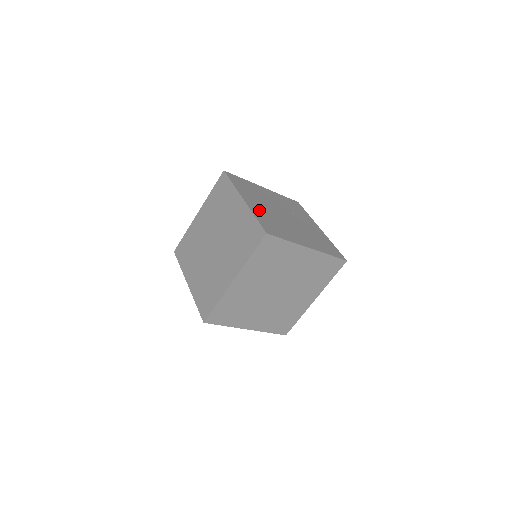
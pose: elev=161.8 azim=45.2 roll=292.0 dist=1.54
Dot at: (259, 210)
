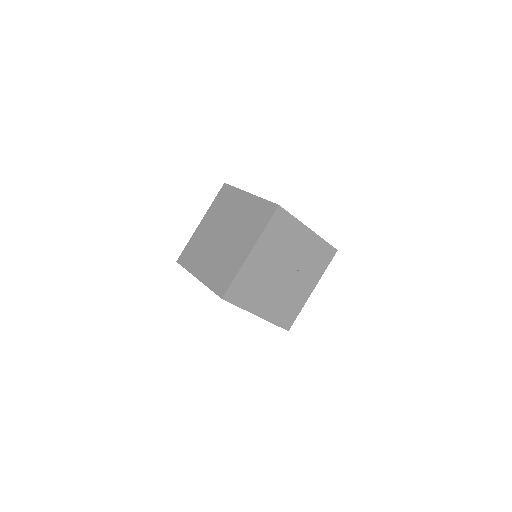
Dot at: (253, 267)
